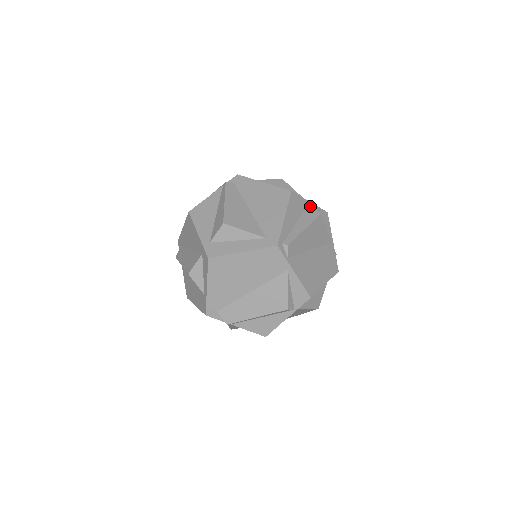
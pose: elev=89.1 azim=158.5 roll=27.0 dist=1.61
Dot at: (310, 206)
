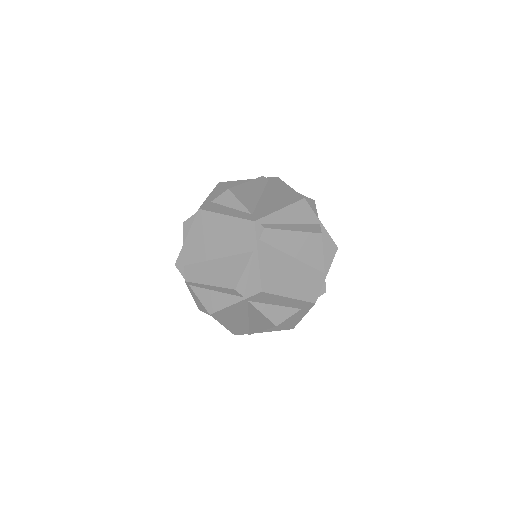
Dot at: (318, 225)
